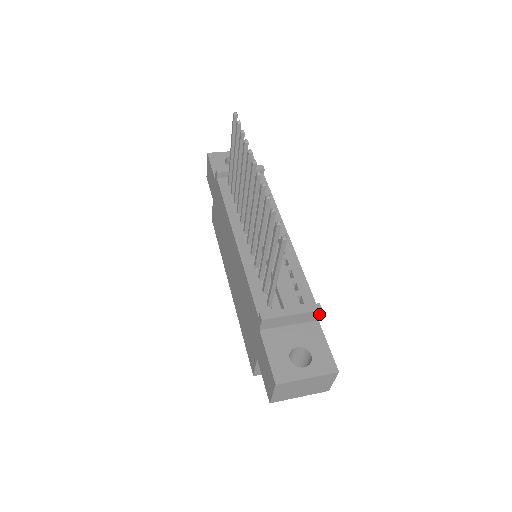
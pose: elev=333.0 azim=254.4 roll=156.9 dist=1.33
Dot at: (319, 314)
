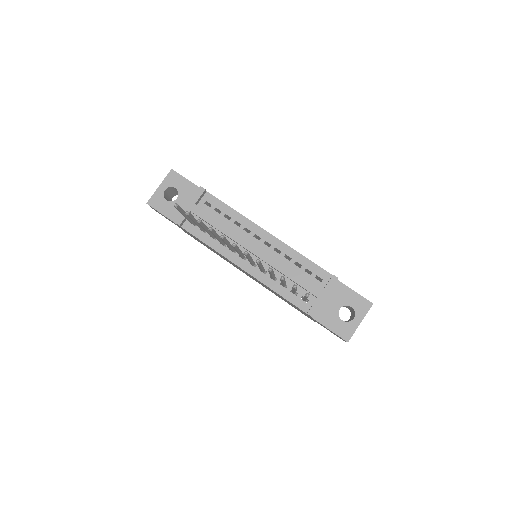
Dot at: occluded
